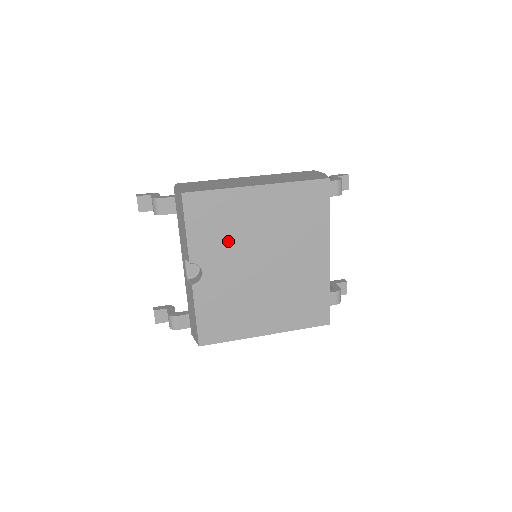
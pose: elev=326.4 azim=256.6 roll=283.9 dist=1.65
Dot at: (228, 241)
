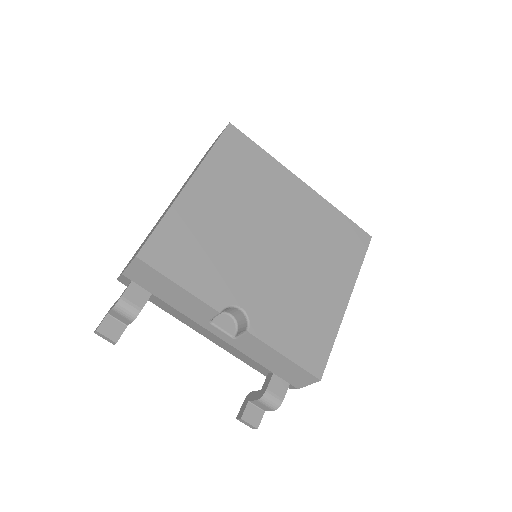
Dot at: (224, 256)
